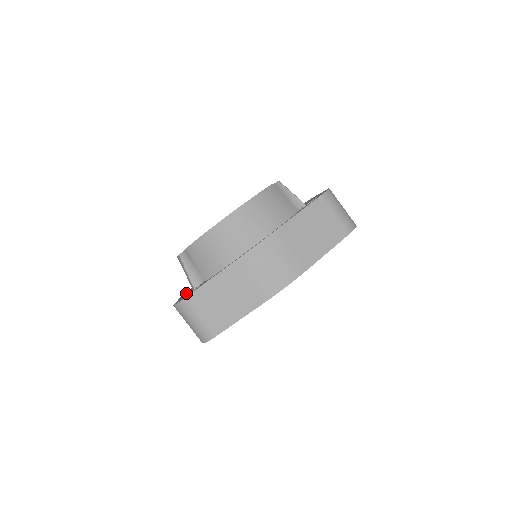
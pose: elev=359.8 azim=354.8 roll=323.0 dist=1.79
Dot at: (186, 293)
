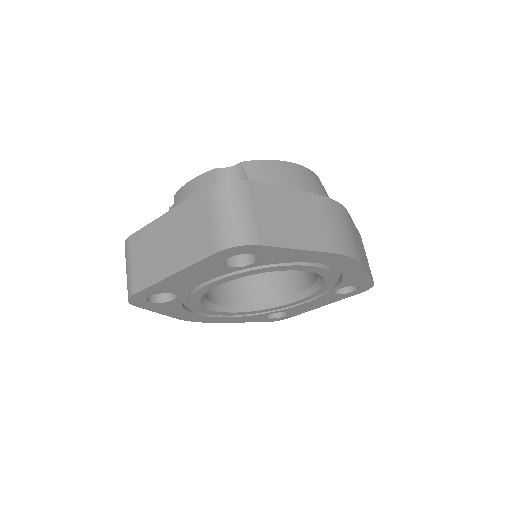
Dot at: occluded
